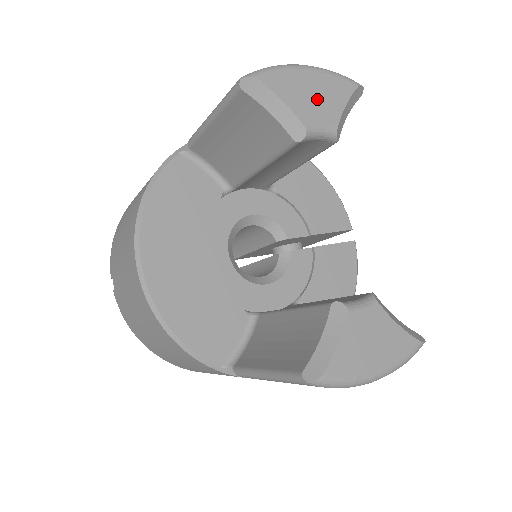
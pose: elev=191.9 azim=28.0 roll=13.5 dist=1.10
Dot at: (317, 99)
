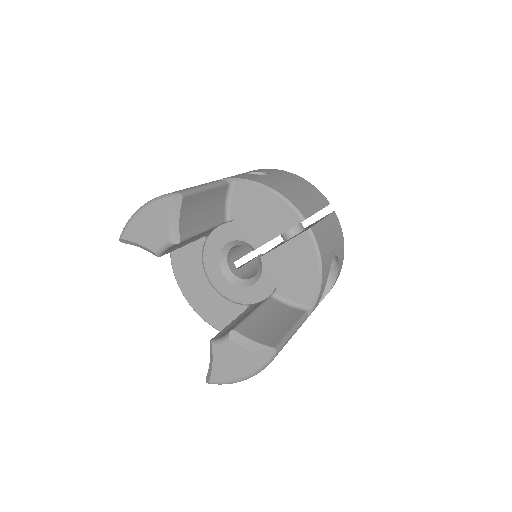
Dot at: (152, 229)
